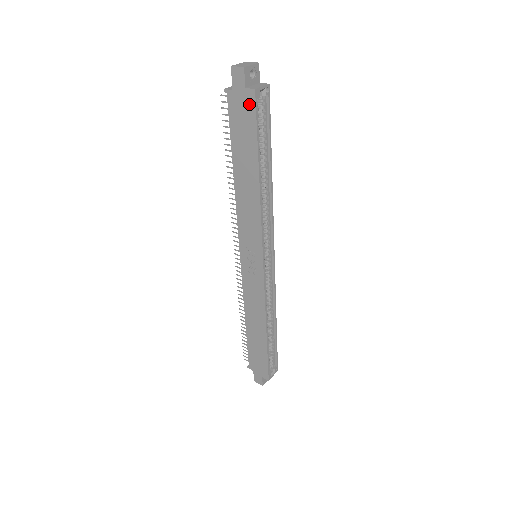
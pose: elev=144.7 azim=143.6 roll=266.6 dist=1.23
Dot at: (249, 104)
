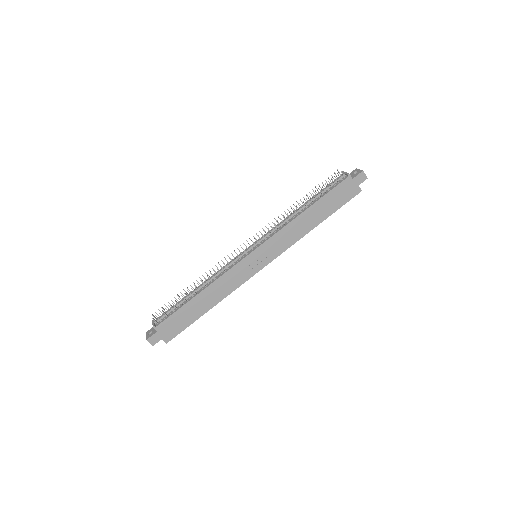
Dot at: (353, 193)
